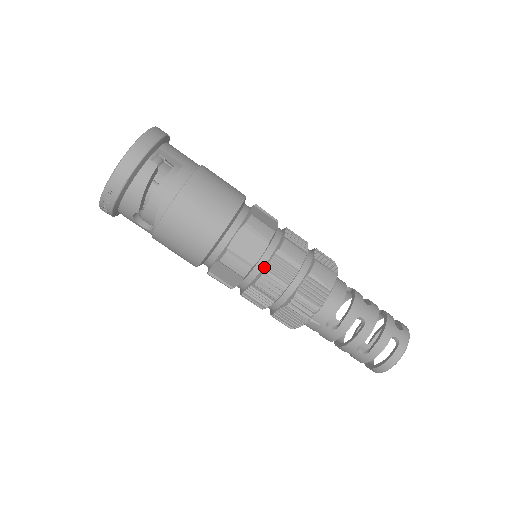
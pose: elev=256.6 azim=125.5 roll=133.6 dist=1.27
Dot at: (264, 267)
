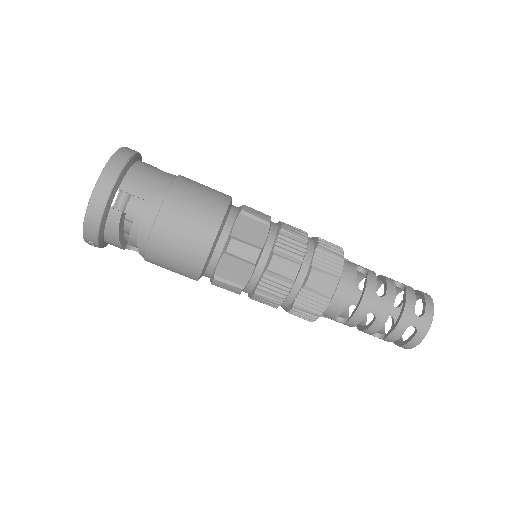
Dot at: (256, 286)
